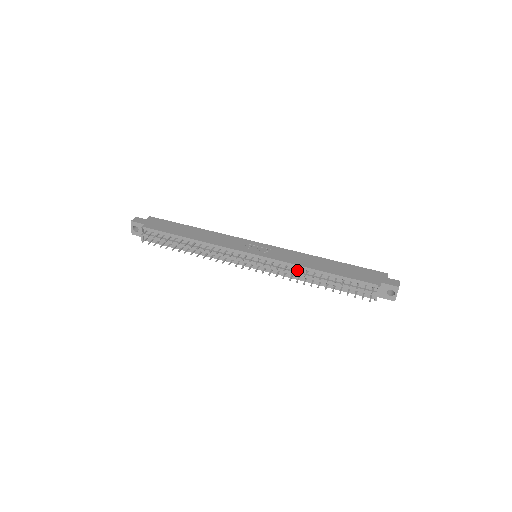
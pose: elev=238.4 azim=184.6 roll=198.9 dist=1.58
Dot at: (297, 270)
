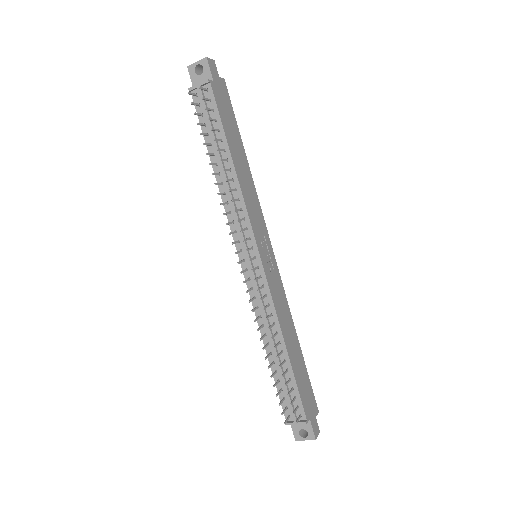
Dot at: (271, 320)
